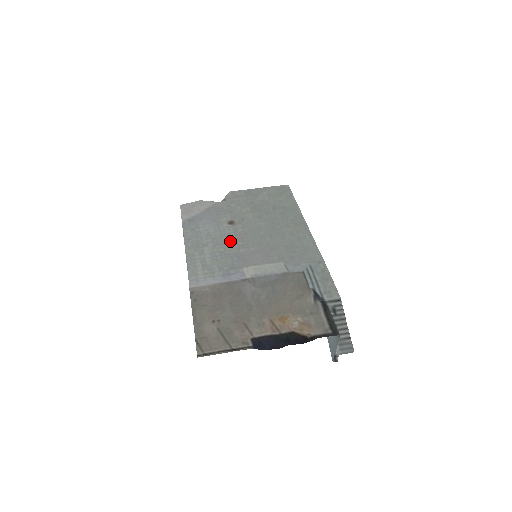
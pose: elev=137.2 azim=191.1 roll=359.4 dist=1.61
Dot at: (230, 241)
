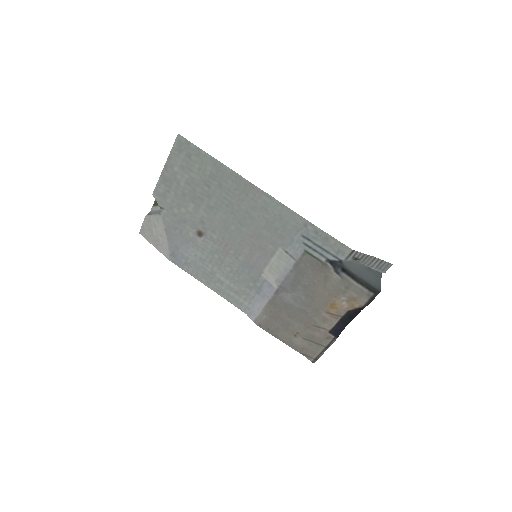
Dot at: (223, 256)
